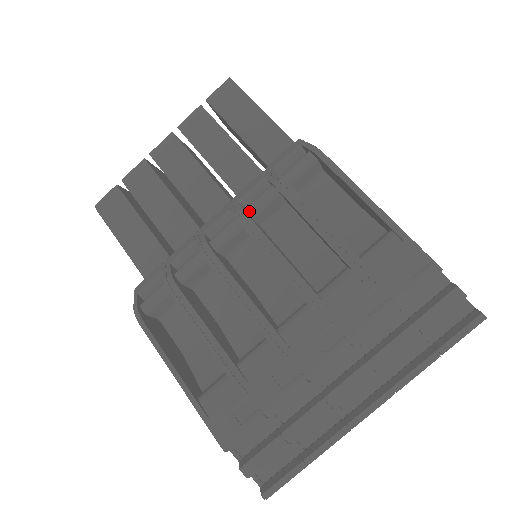
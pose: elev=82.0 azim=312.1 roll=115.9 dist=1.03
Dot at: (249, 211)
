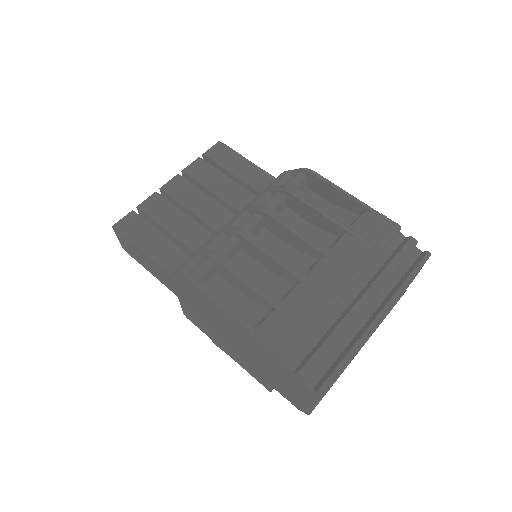
Dot at: occluded
